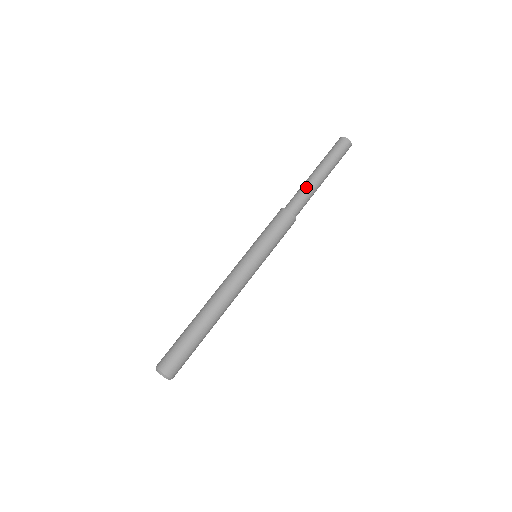
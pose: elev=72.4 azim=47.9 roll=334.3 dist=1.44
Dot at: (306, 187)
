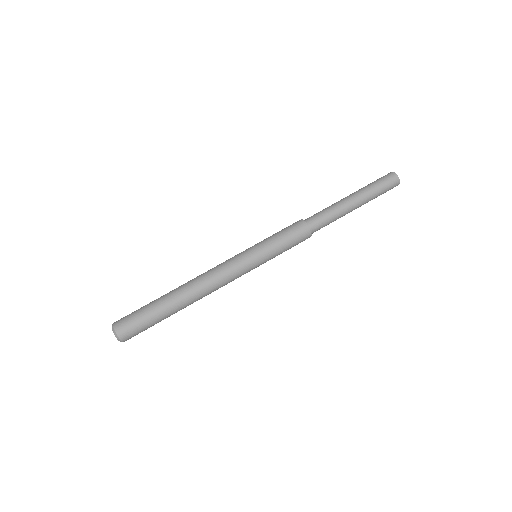
Dot at: (332, 205)
